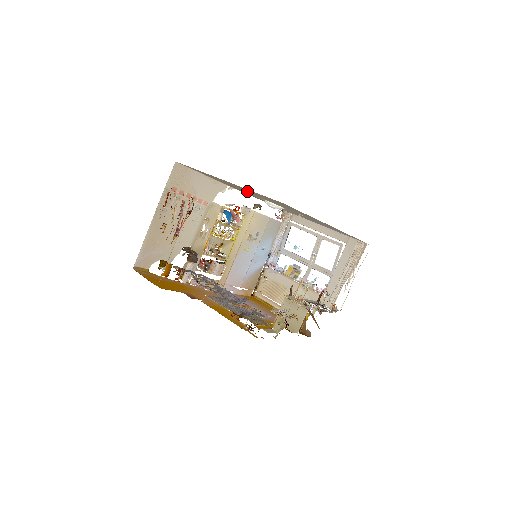
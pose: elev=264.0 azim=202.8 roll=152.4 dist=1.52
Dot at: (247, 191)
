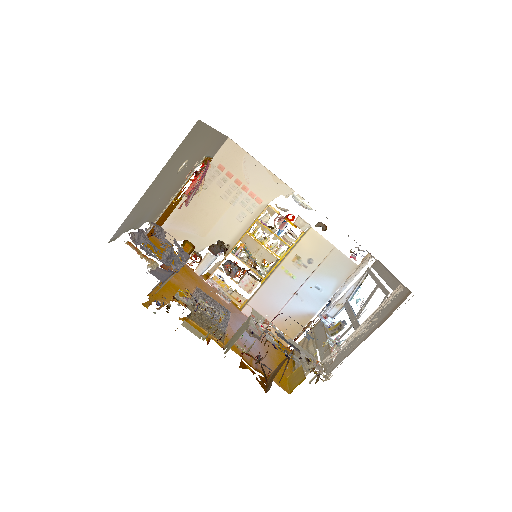
Dot at: occluded
